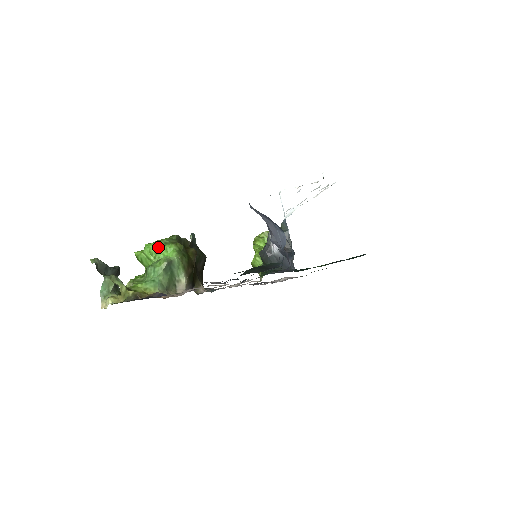
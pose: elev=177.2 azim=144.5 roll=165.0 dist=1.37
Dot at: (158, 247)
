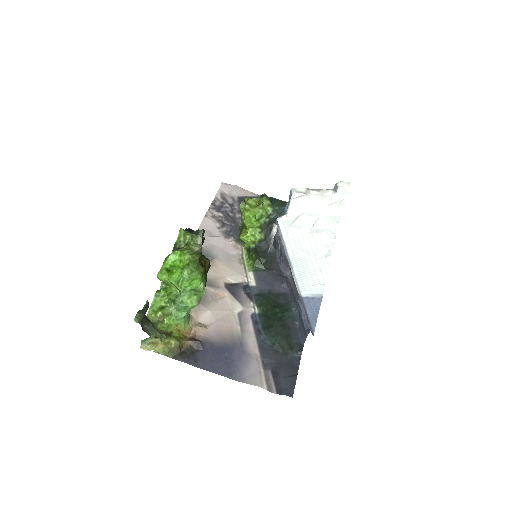
Dot at: (186, 278)
